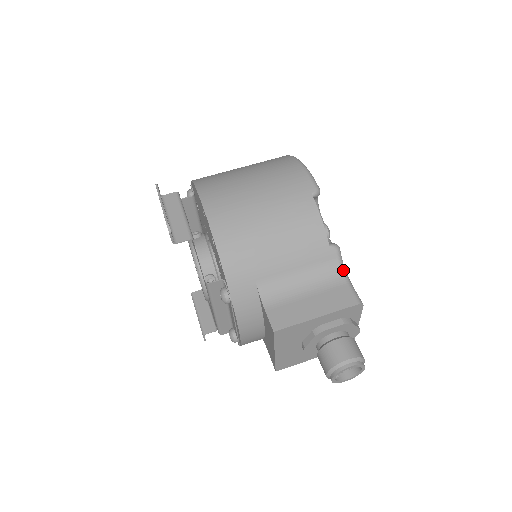
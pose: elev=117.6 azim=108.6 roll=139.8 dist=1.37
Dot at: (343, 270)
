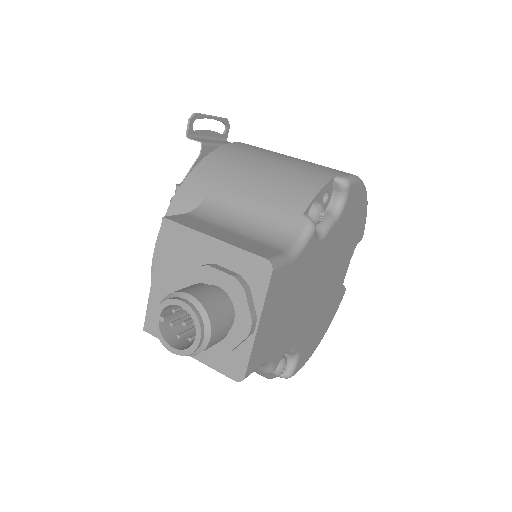
Dot at: (296, 246)
